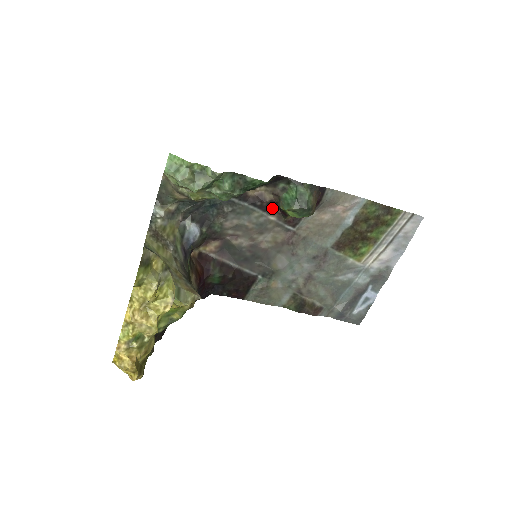
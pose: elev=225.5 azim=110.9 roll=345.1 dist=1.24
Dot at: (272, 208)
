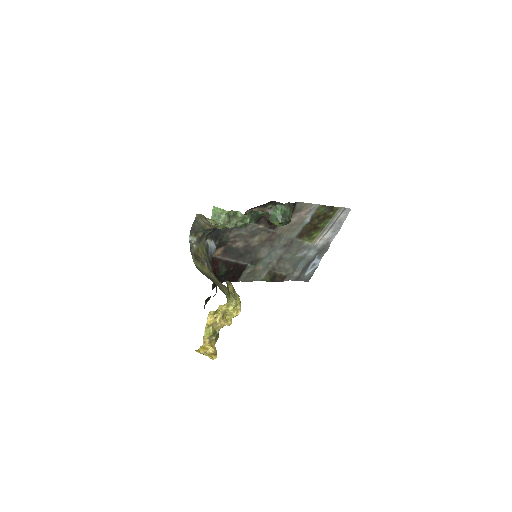
Dot at: (261, 220)
